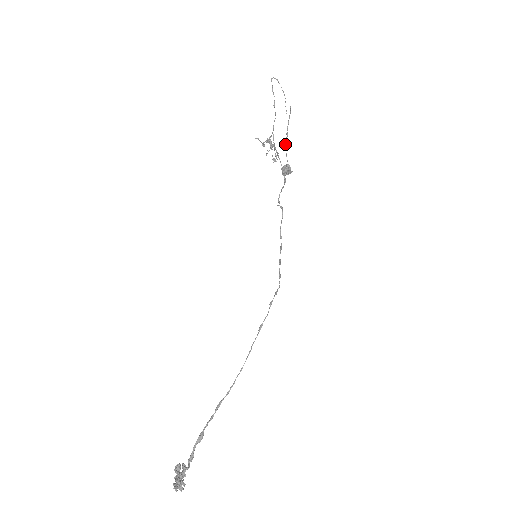
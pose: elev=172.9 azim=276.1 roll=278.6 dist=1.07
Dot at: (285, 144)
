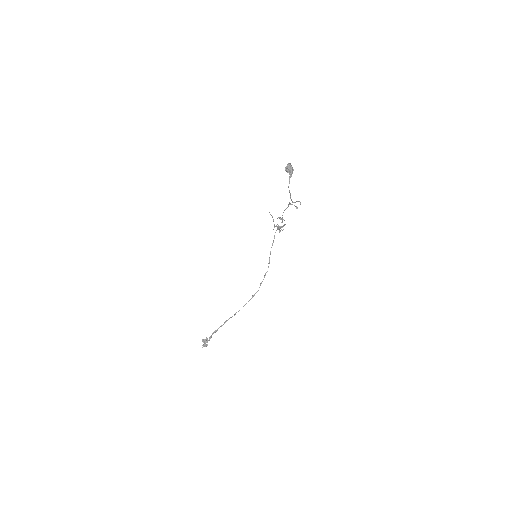
Dot at: (291, 200)
